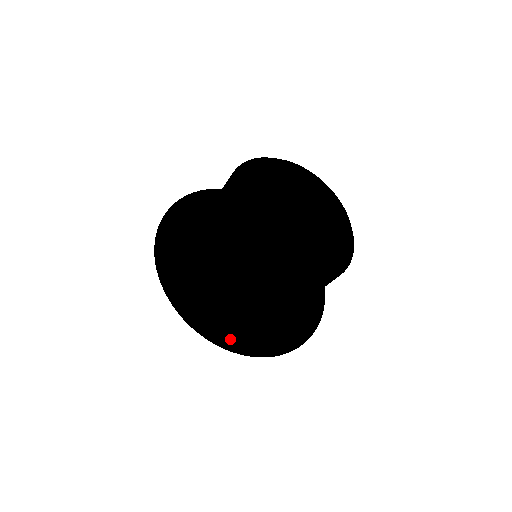
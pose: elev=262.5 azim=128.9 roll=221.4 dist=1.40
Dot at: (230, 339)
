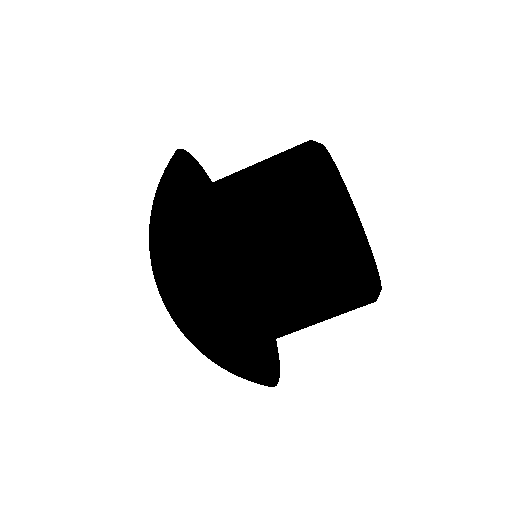
Dot at: (253, 361)
